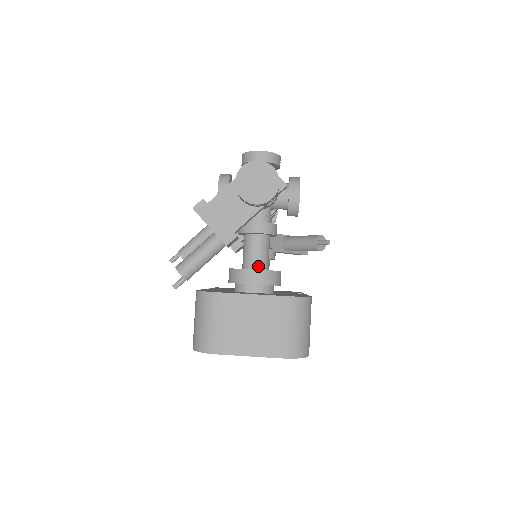
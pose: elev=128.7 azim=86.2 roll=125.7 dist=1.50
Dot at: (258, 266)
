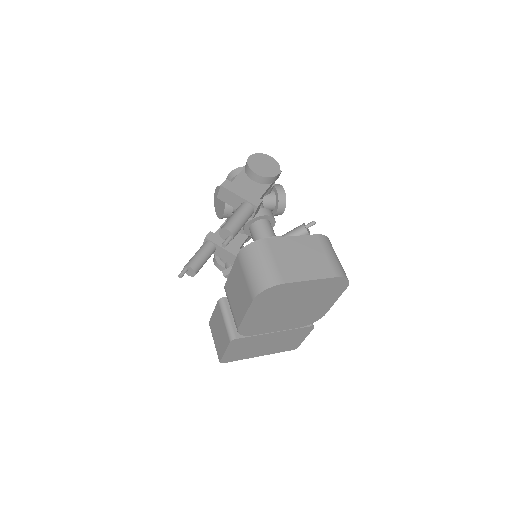
Dot at: occluded
